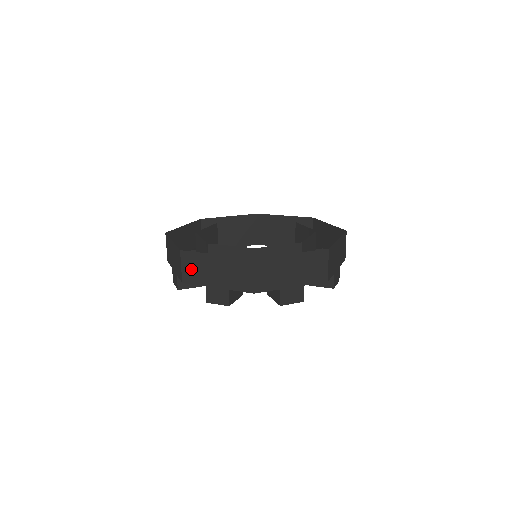
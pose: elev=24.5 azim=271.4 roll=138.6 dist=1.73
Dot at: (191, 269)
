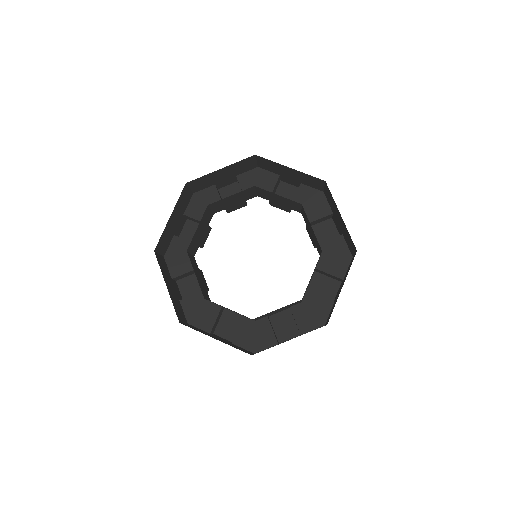
Dot at: (194, 328)
